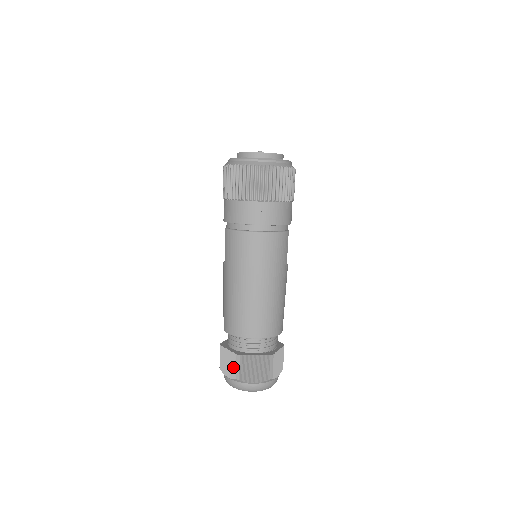
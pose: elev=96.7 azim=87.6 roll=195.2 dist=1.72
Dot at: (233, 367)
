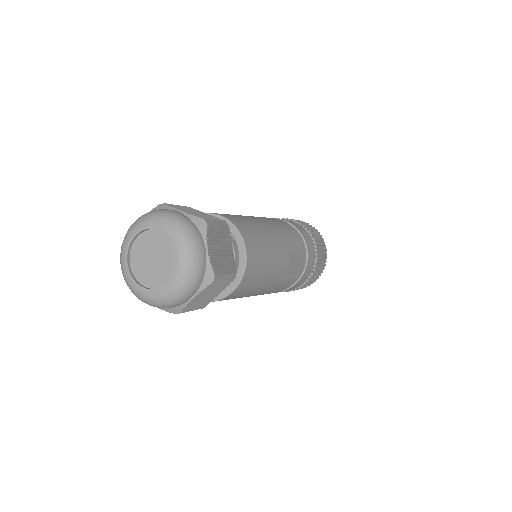
Dot at: occluded
